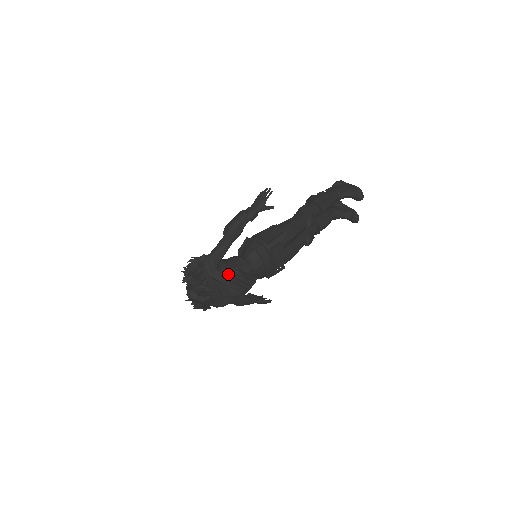
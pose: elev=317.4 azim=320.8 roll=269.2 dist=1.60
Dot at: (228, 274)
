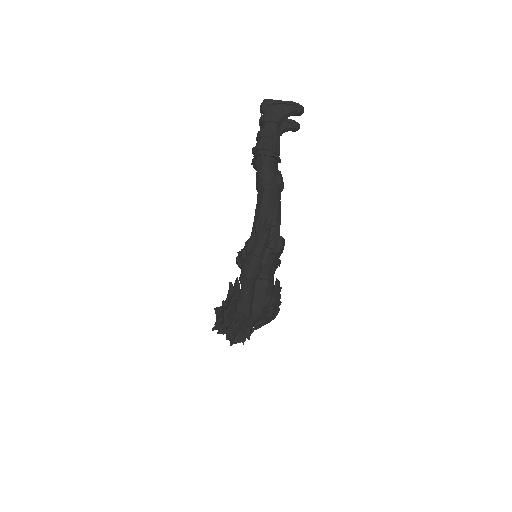
Dot at: (266, 310)
